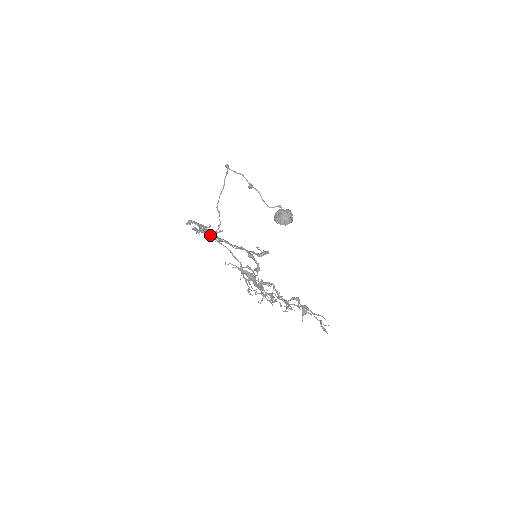
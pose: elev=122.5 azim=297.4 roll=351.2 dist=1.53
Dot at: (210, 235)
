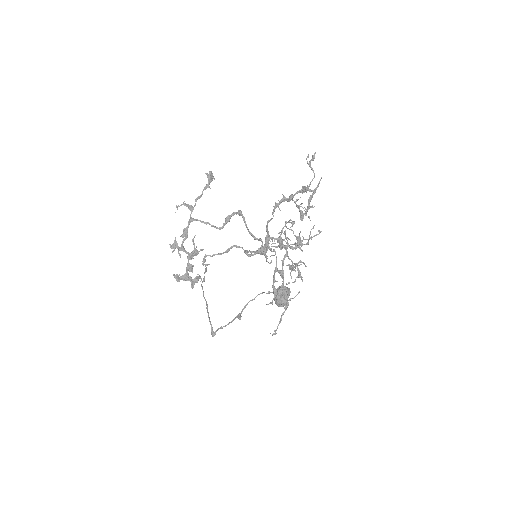
Dot at: (186, 237)
